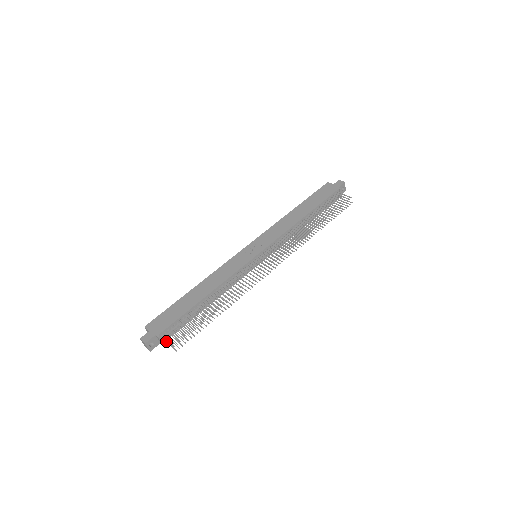
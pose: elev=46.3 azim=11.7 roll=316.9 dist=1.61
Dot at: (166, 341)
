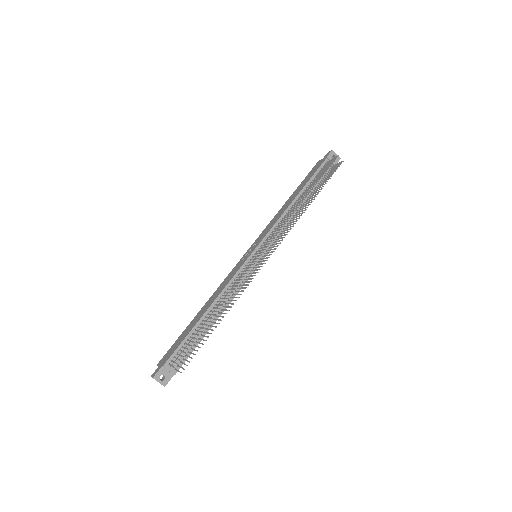
Dot at: (175, 369)
